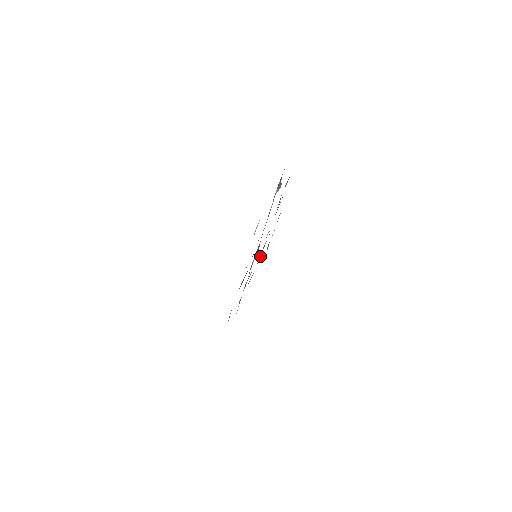
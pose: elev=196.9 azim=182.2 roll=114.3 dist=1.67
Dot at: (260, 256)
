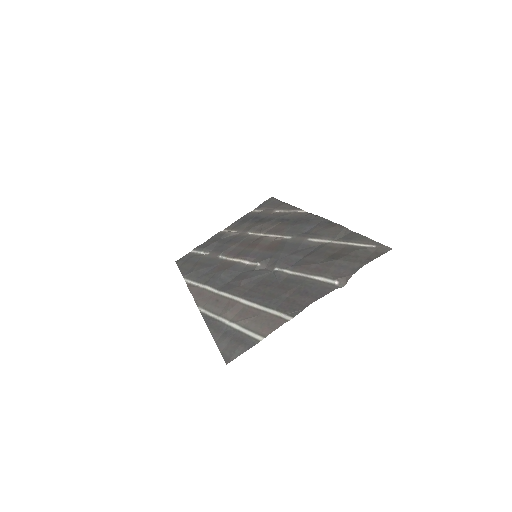
Dot at: (254, 230)
